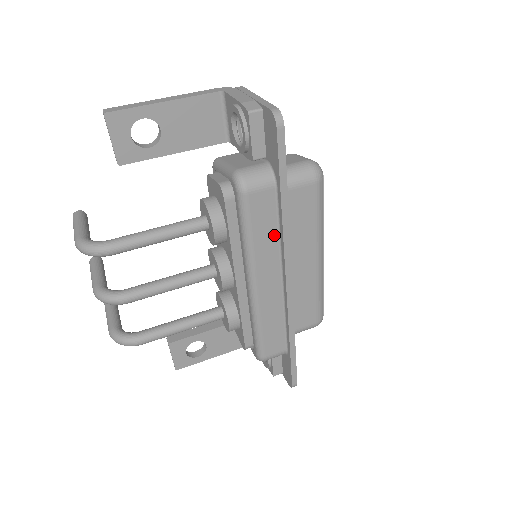
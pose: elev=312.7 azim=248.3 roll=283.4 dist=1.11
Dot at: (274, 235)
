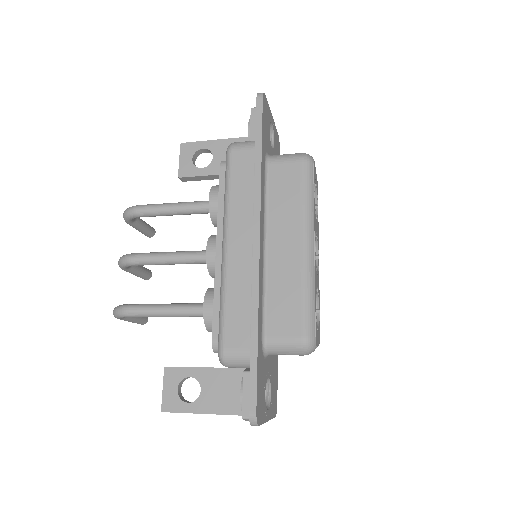
Dot at: (250, 192)
